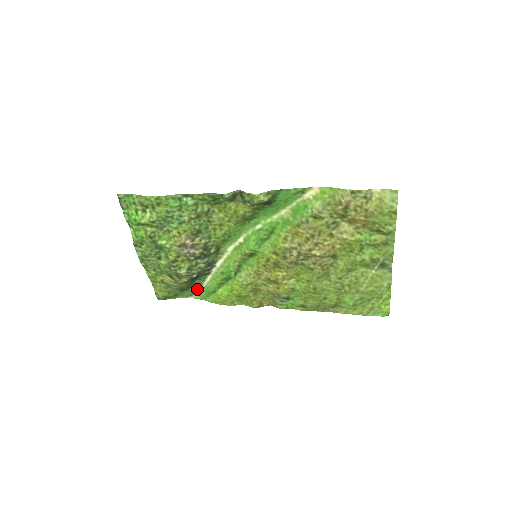
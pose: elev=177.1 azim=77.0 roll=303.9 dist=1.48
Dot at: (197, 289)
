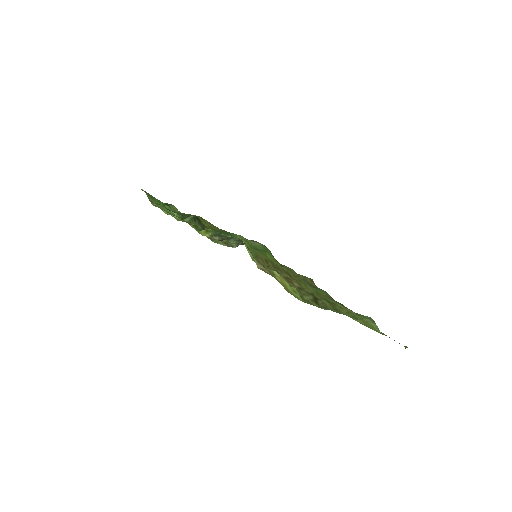
Dot at: occluded
